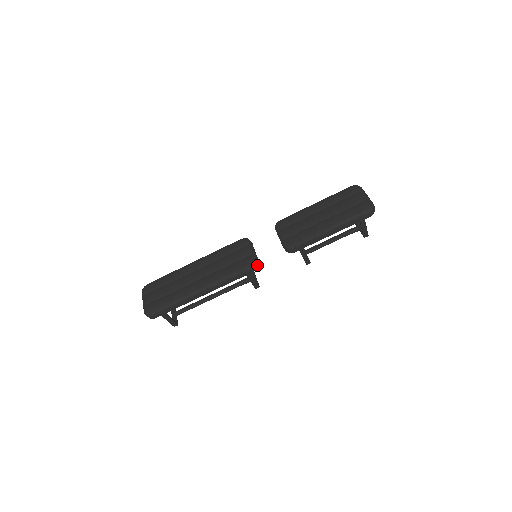
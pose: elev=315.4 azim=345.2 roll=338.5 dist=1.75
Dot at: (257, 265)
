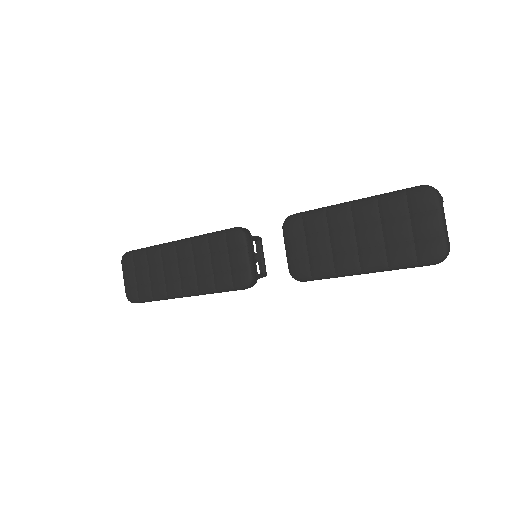
Dot at: (253, 284)
